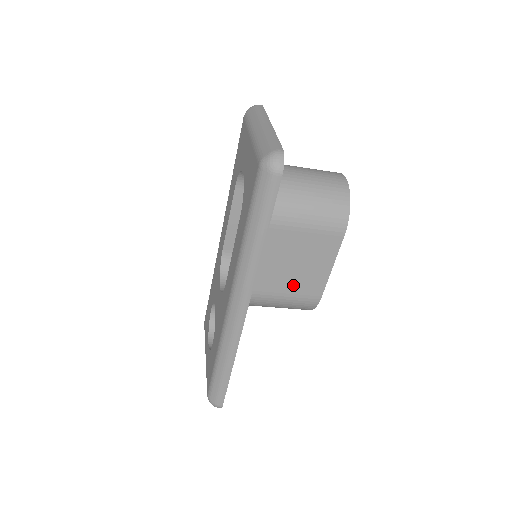
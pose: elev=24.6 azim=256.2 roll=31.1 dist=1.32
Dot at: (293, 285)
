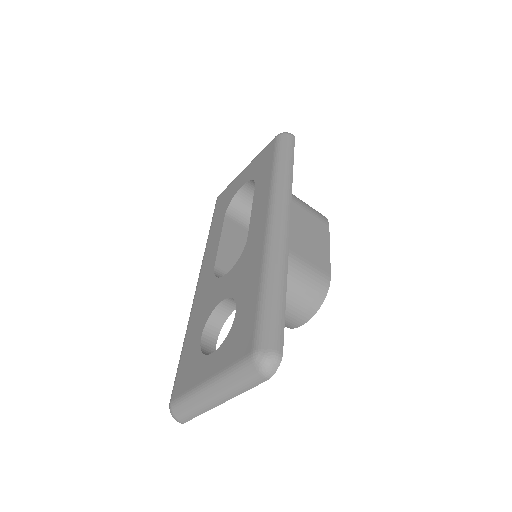
Dot at: (306, 252)
